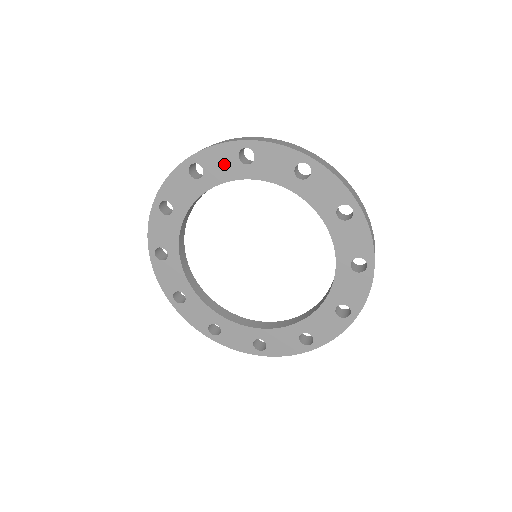
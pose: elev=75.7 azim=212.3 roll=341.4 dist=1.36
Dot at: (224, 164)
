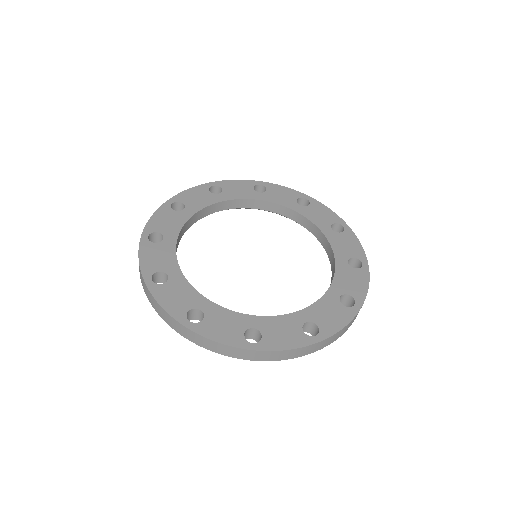
Dot at: (284, 196)
